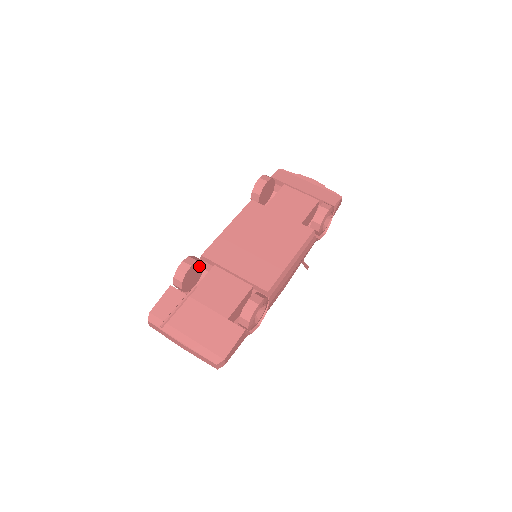
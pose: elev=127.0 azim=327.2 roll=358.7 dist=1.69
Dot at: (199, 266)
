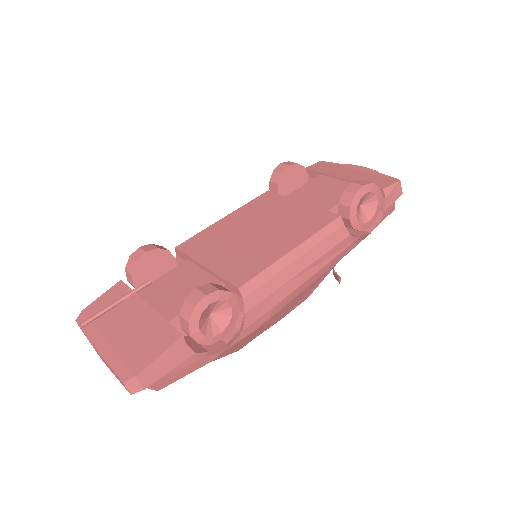
Dot at: (166, 259)
